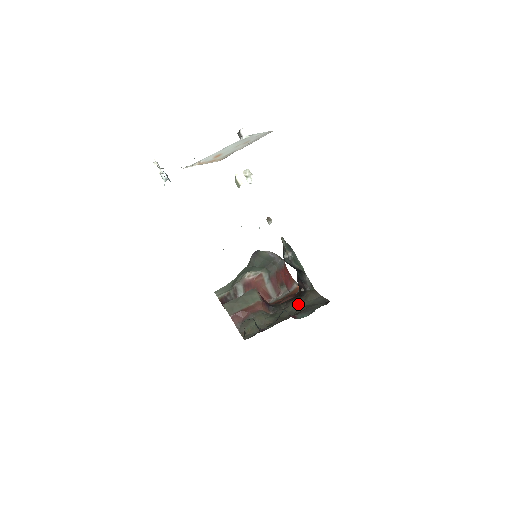
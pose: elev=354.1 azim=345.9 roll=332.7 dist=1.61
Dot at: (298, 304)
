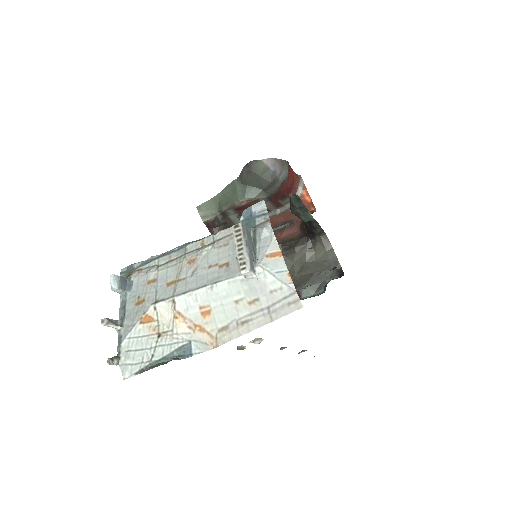
Dot at: (303, 256)
